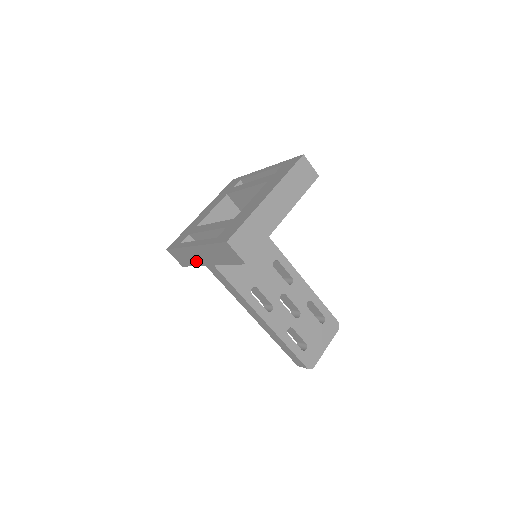
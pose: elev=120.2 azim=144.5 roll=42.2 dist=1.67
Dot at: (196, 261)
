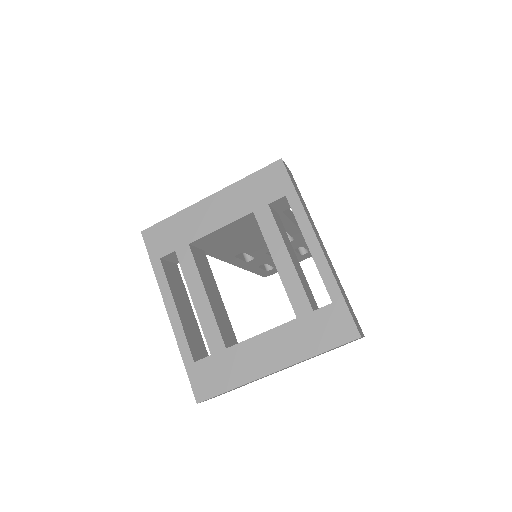
Dot at: occluded
